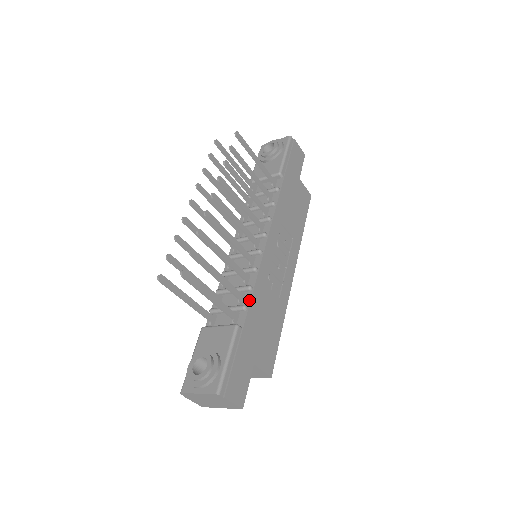
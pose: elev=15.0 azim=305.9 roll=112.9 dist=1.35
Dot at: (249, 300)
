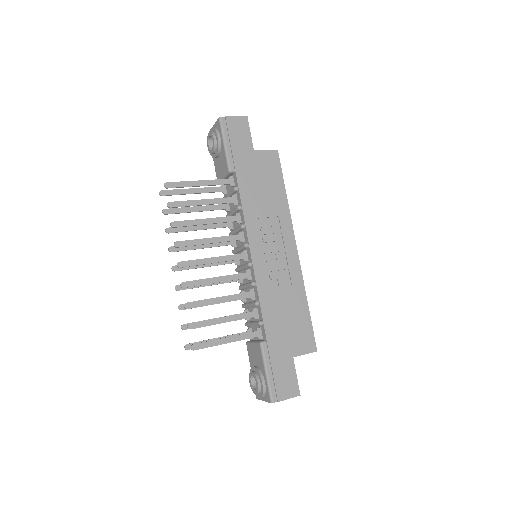
Dot at: (261, 315)
